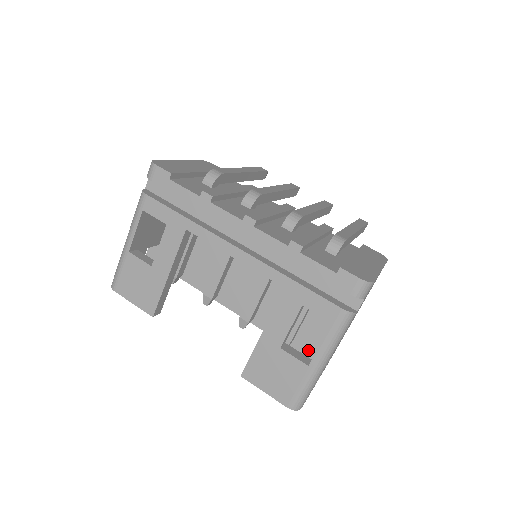
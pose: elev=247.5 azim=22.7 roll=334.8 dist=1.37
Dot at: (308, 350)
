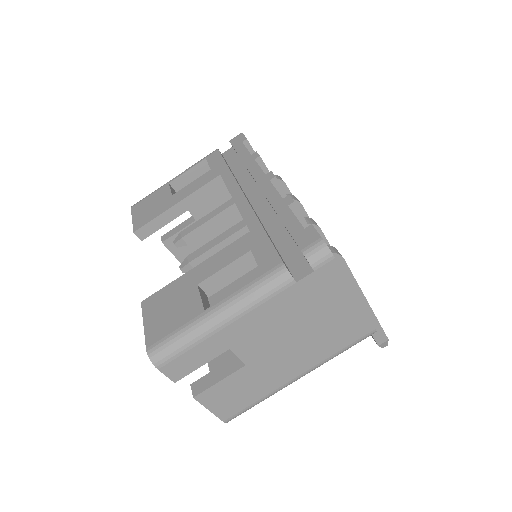
Dot at: occluded
